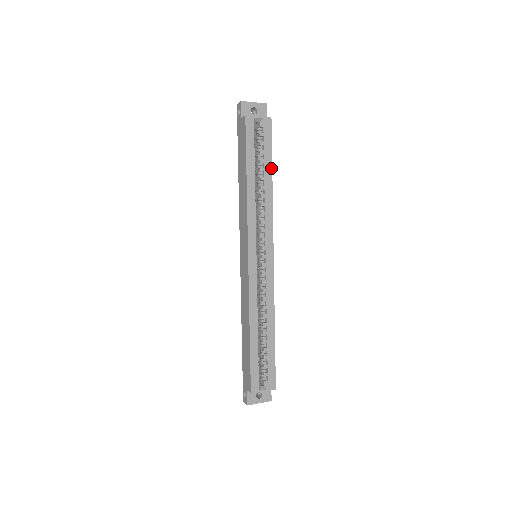
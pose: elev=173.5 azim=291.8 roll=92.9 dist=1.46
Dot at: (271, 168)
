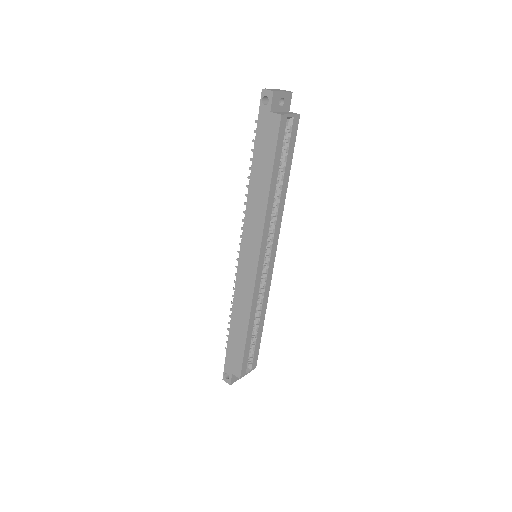
Dot at: (289, 171)
